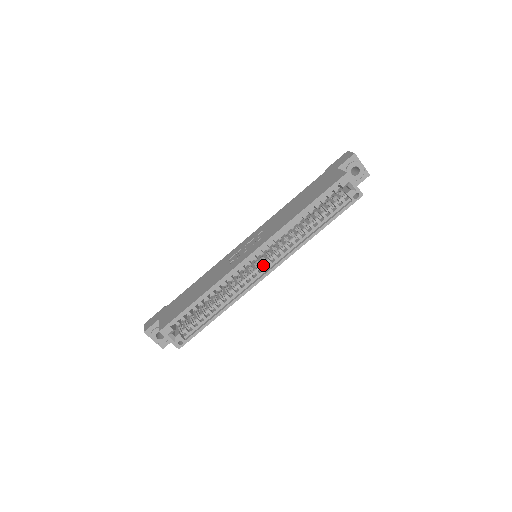
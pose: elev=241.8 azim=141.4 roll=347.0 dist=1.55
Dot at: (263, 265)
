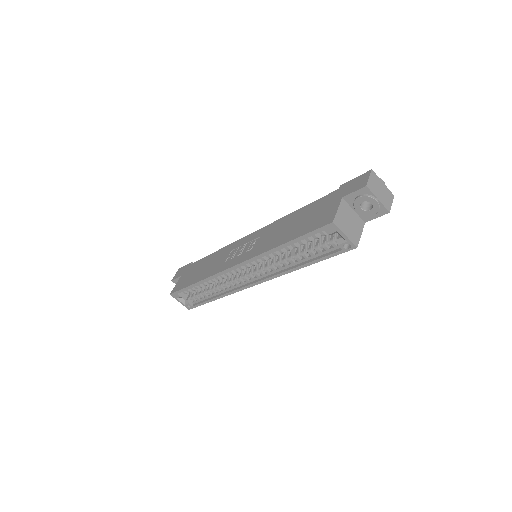
Dot at: (250, 275)
